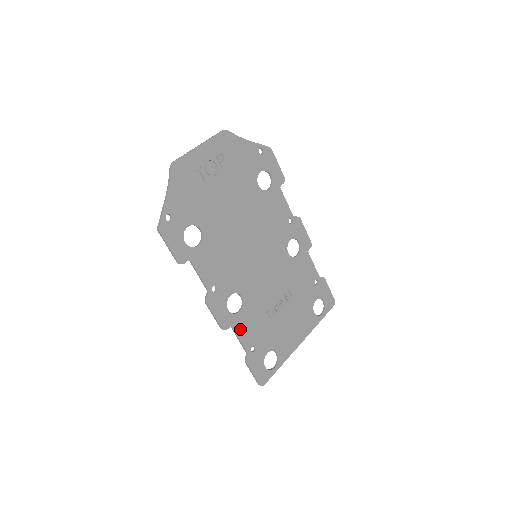
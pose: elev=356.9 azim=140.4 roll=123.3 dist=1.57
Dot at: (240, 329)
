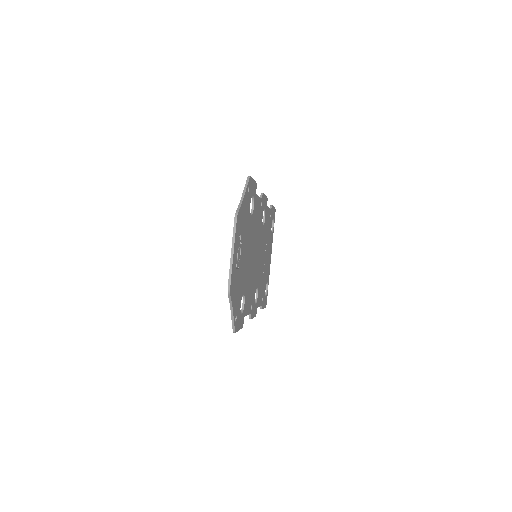
Dot at: (259, 302)
